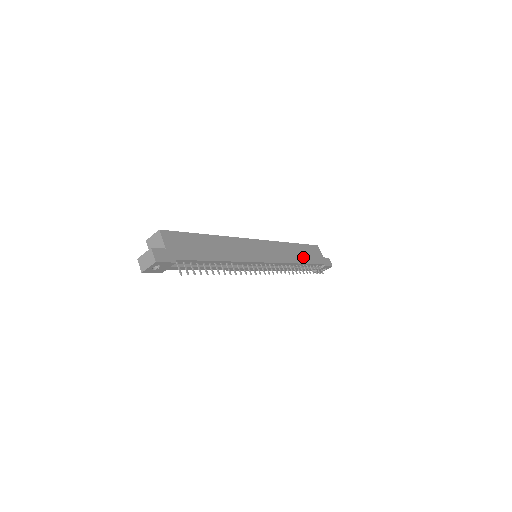
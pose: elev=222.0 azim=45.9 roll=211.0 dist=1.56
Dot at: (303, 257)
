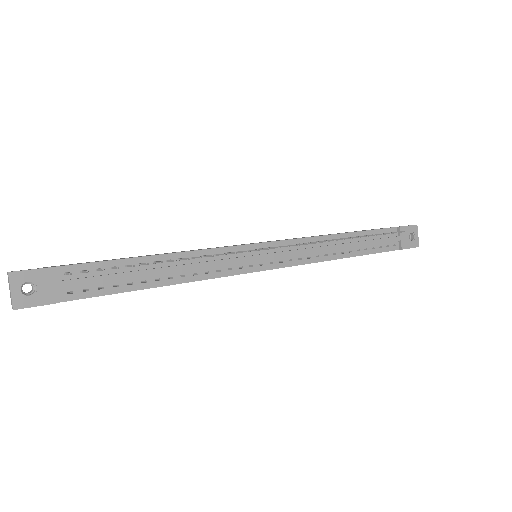
Dot at: occluded
